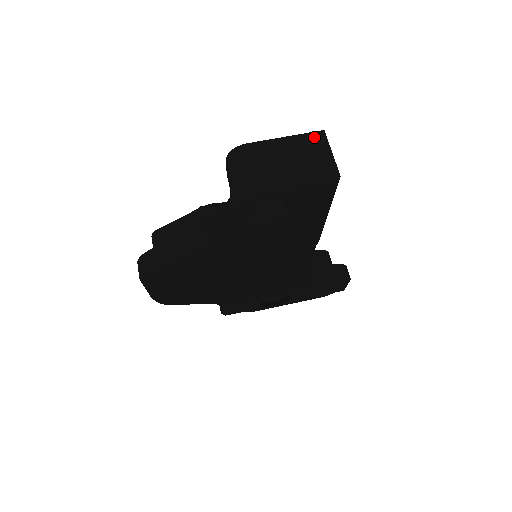
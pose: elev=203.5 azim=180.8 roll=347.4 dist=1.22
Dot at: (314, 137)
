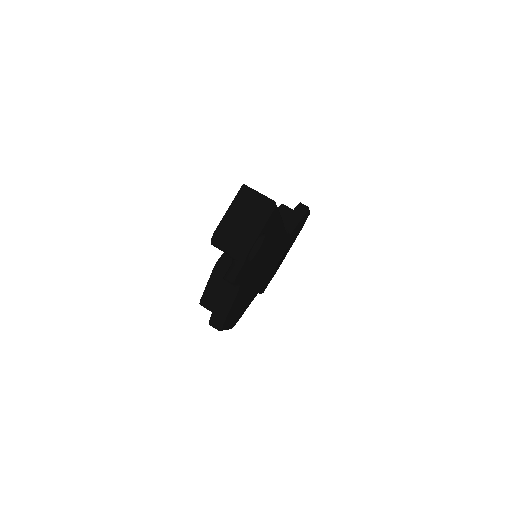
Dot at: (242, 193)
